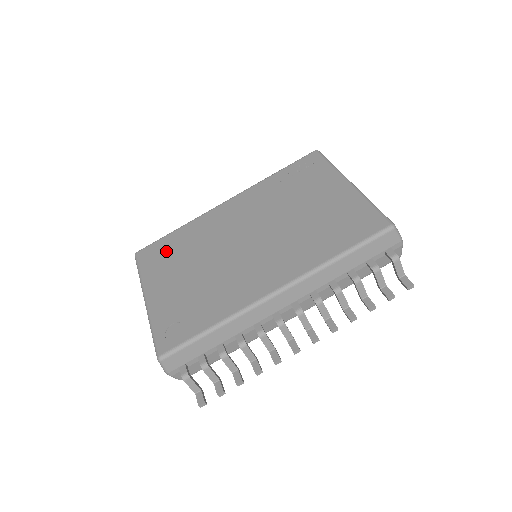
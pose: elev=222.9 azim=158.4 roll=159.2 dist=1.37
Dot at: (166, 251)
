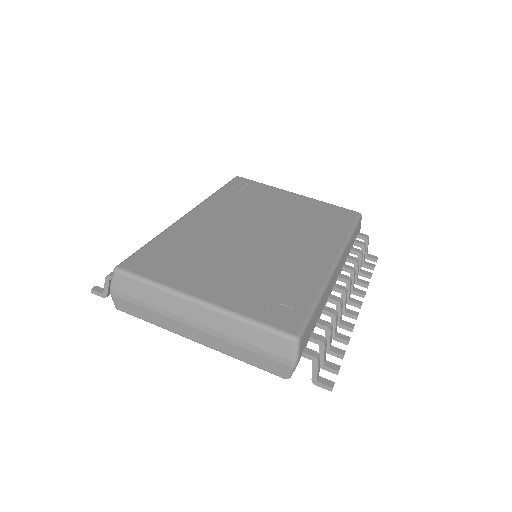
Dot at: (168, 257)
